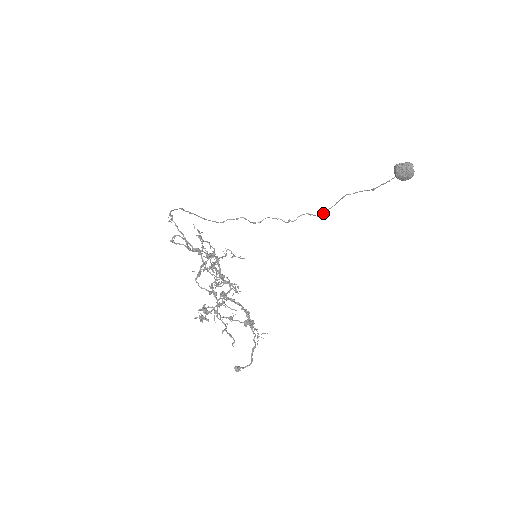
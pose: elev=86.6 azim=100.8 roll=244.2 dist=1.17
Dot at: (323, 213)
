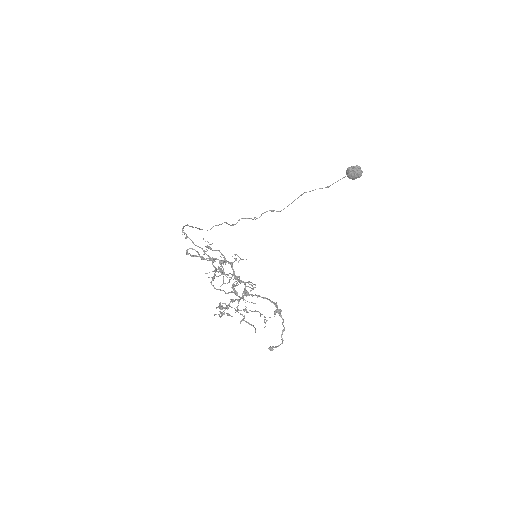
Dot at: occluded
